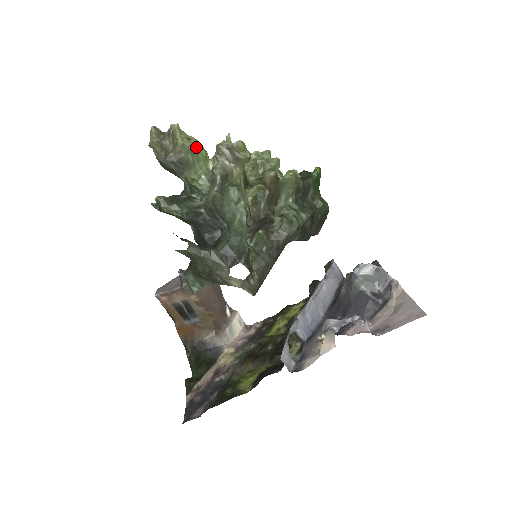
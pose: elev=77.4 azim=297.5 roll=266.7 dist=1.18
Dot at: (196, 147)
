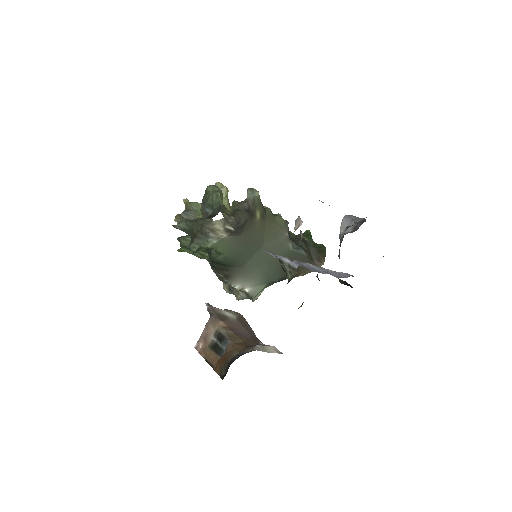
Dot at: (198, 203)
